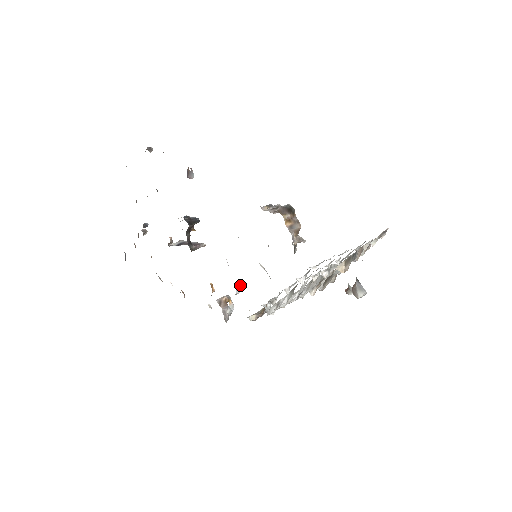
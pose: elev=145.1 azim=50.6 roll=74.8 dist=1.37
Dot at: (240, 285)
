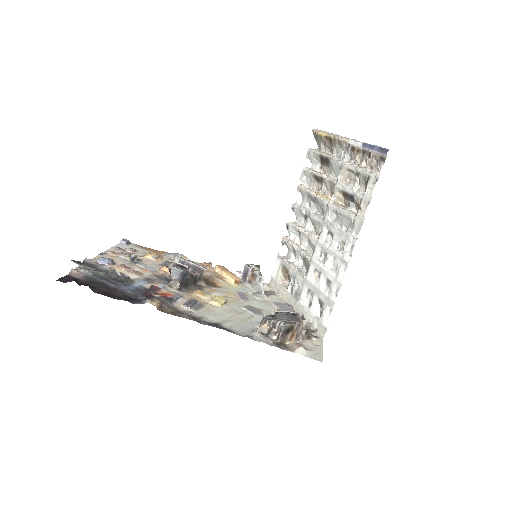
Dot at: (259, 278)
